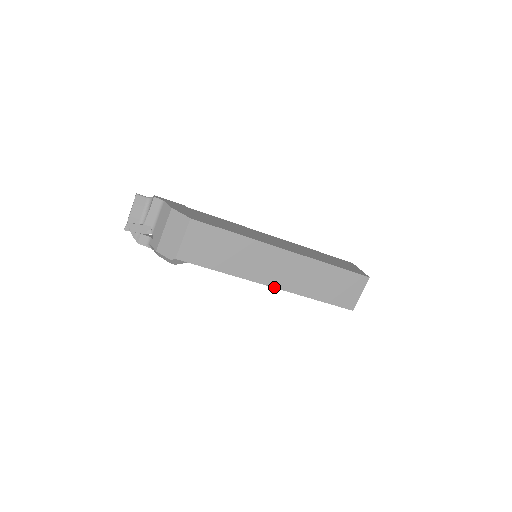
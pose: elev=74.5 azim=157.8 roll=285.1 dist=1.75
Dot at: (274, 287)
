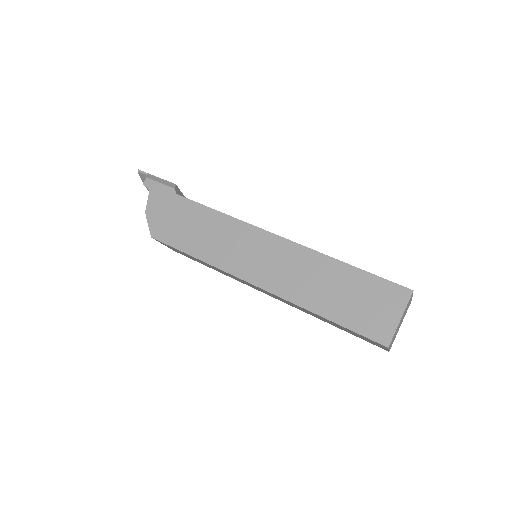
Dot at: occluded
